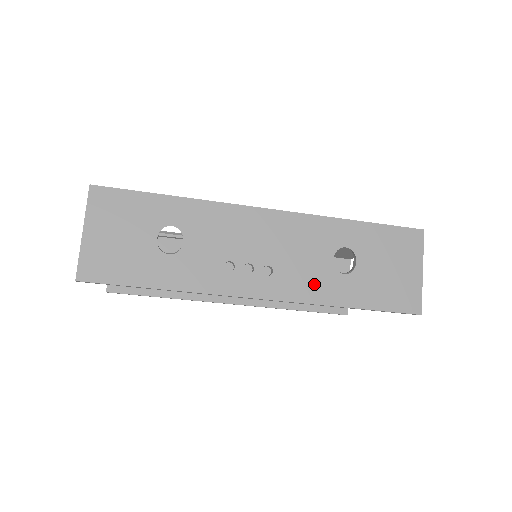
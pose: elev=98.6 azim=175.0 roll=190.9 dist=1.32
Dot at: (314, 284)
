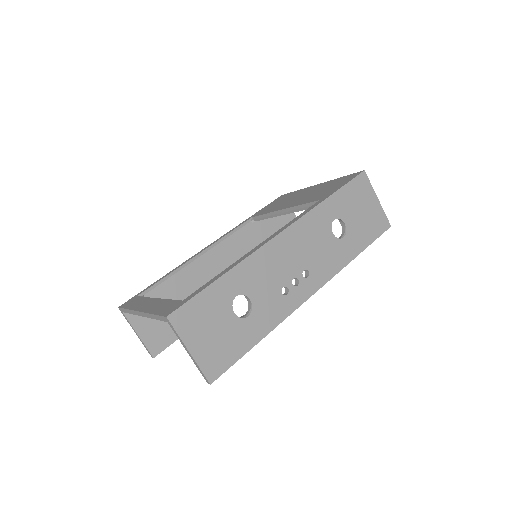
Dot at: (333, 258)
